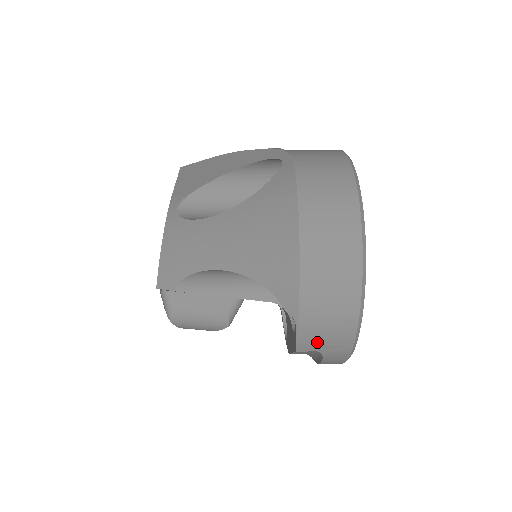
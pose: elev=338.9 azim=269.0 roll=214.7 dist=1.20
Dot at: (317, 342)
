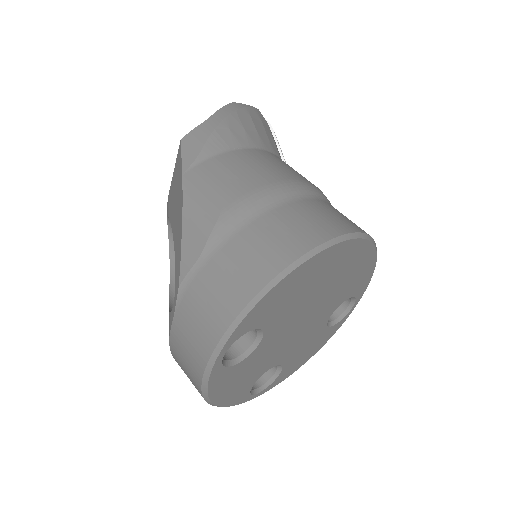
Dot at: occluded
